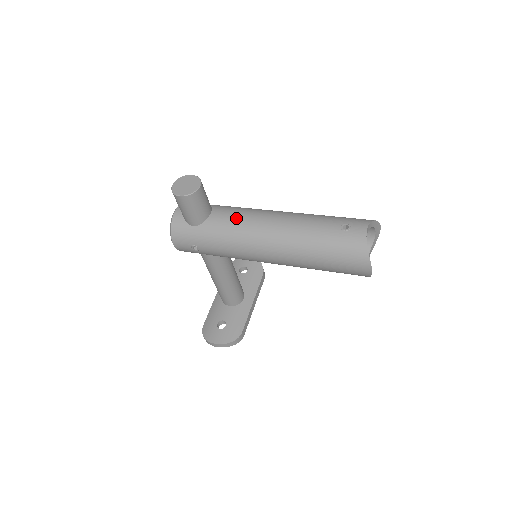
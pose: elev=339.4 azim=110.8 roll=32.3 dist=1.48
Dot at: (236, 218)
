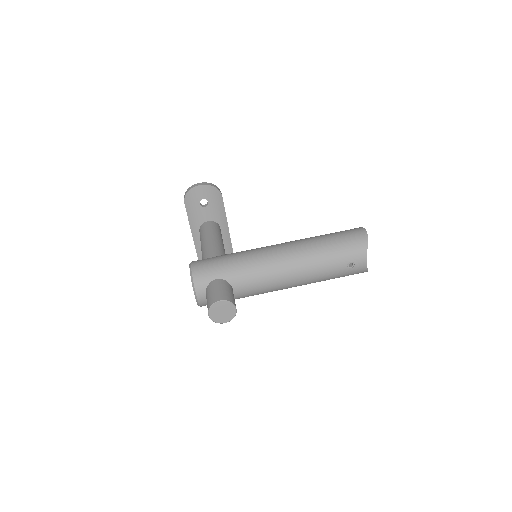
Dot at: (259, 287)
